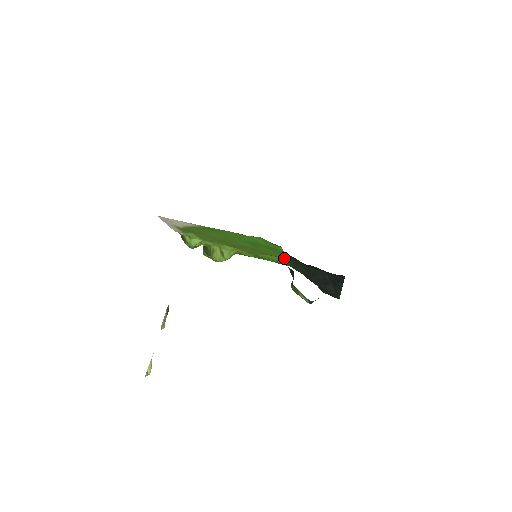
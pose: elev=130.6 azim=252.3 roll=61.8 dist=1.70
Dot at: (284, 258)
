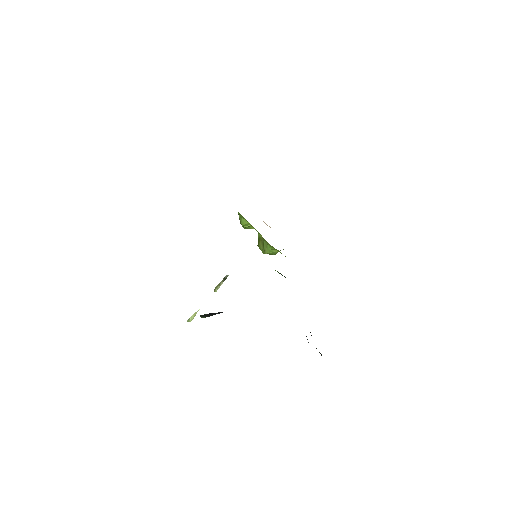
Dot at: occluded
